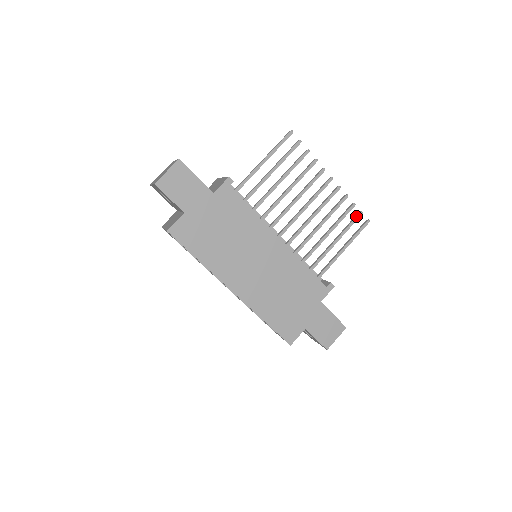
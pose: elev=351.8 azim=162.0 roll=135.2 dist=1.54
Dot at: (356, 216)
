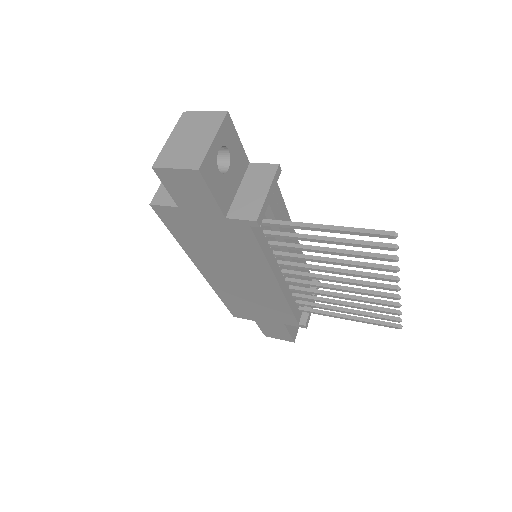
Dot at: (390, 319)
